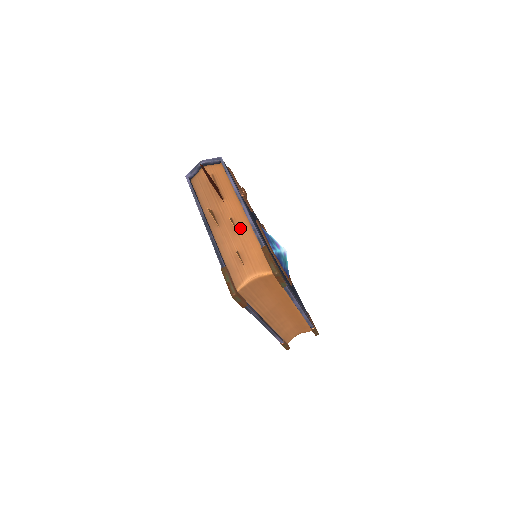
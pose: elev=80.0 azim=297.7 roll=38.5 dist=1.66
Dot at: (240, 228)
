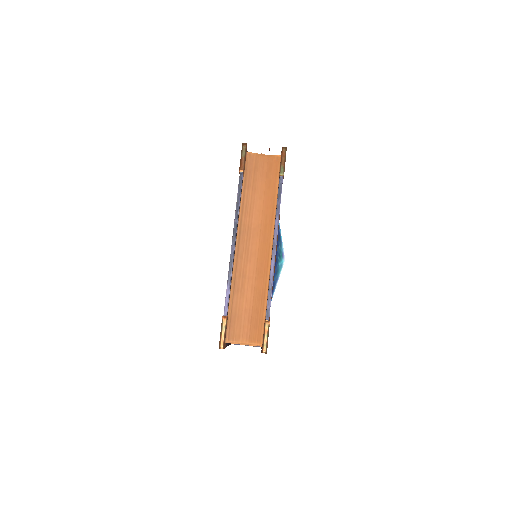
Dot at: occluded
